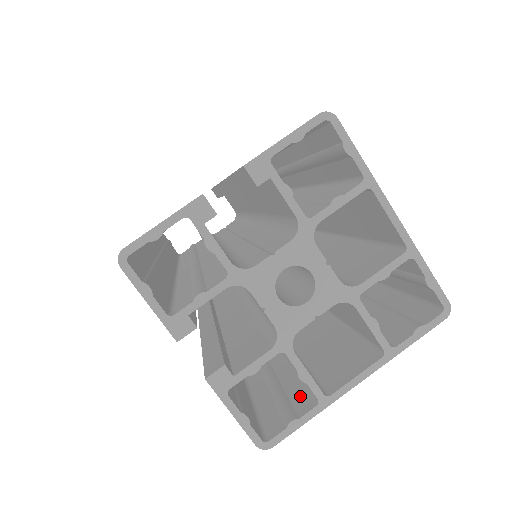
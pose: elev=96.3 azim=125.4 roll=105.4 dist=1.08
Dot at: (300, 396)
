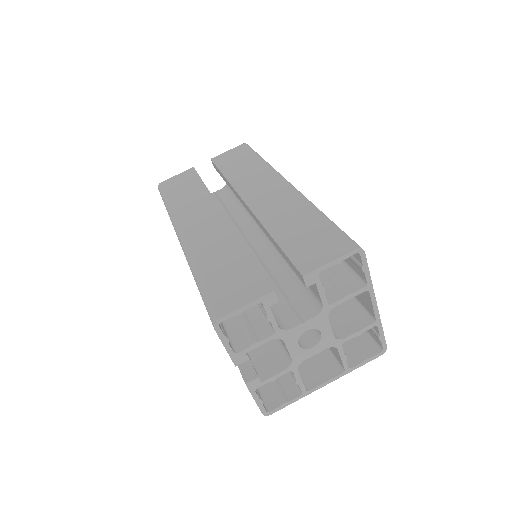
Dot at: (288, 383)
